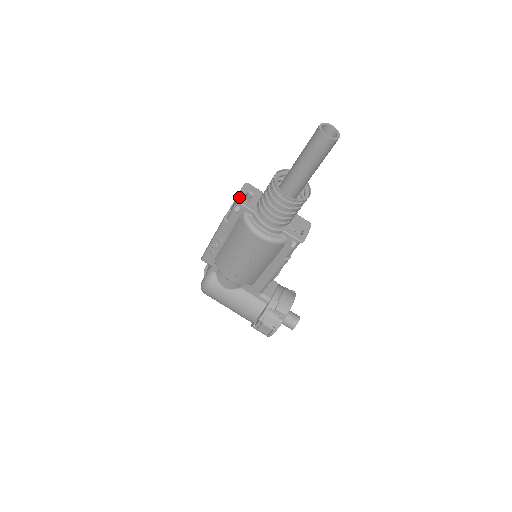
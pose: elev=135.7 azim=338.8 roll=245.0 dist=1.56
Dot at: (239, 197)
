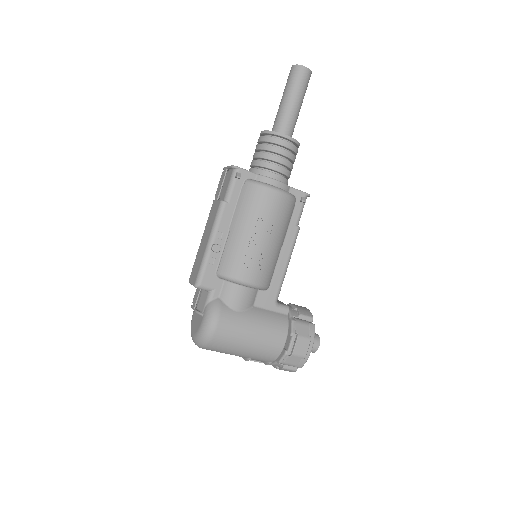
Dot at: (234, 166)
